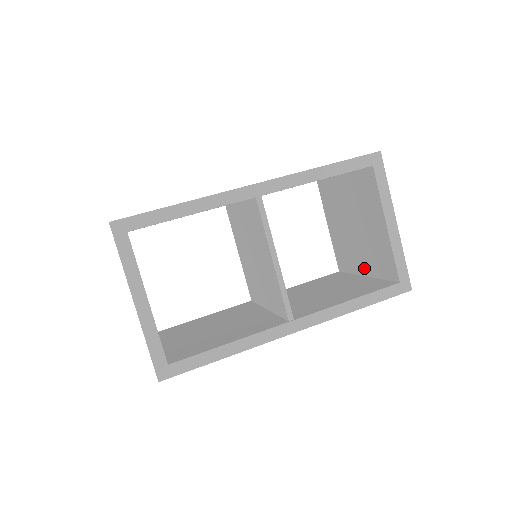
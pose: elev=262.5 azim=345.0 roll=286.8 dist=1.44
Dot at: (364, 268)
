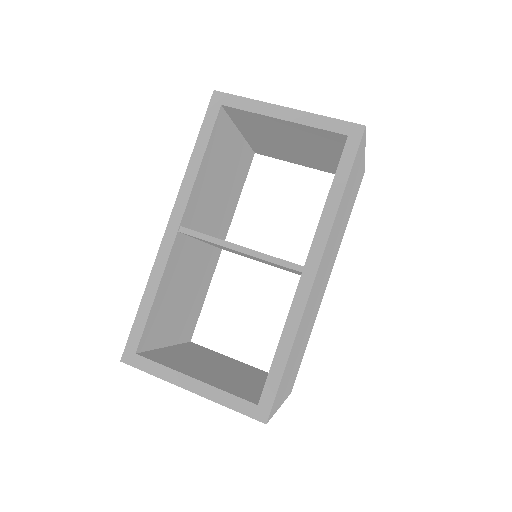
Dot at: occluded
